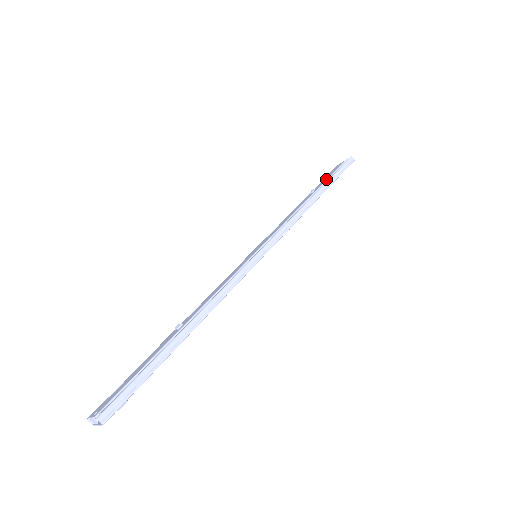
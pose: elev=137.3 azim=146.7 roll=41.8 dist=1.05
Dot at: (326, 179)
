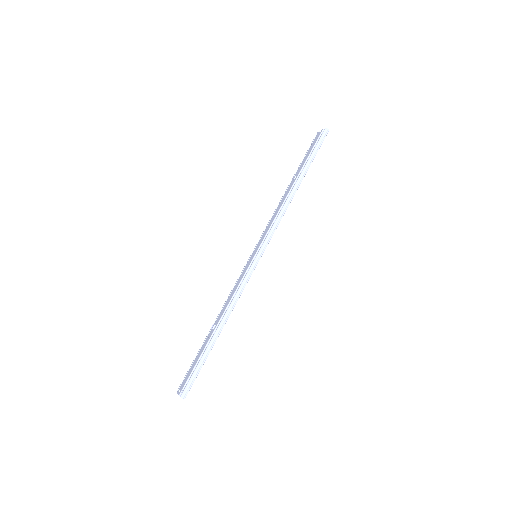
Dot at: (304, 162)
